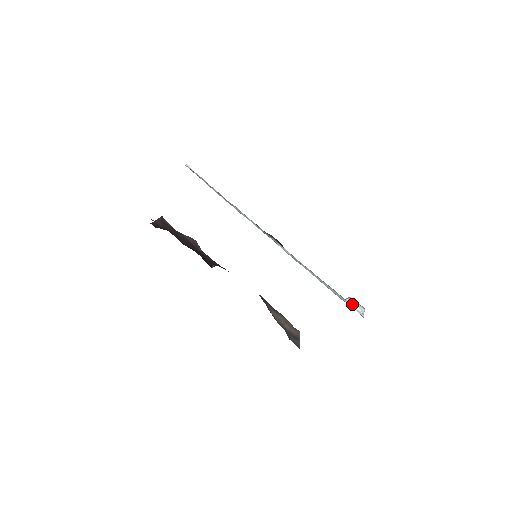
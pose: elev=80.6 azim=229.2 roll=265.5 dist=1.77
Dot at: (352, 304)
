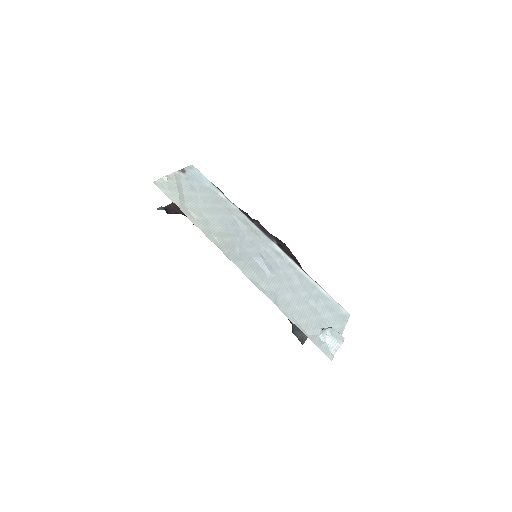
Dot at: (326, 338)
